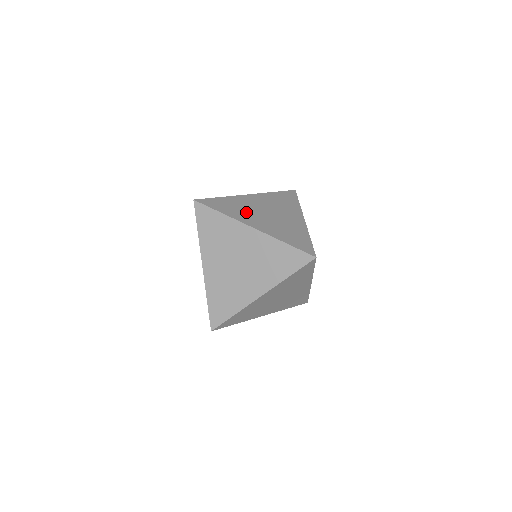
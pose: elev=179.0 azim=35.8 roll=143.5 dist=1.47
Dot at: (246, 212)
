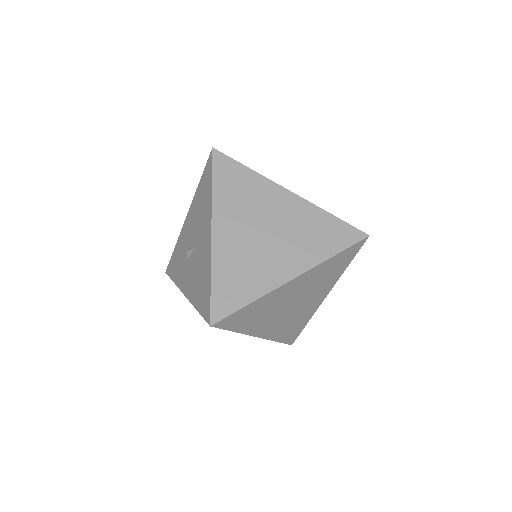
Dot at: occluded
